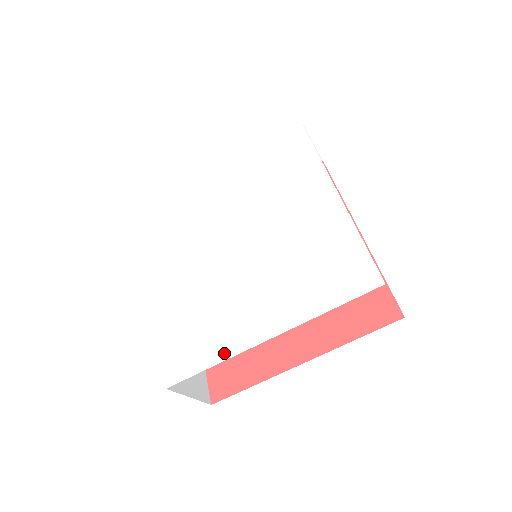
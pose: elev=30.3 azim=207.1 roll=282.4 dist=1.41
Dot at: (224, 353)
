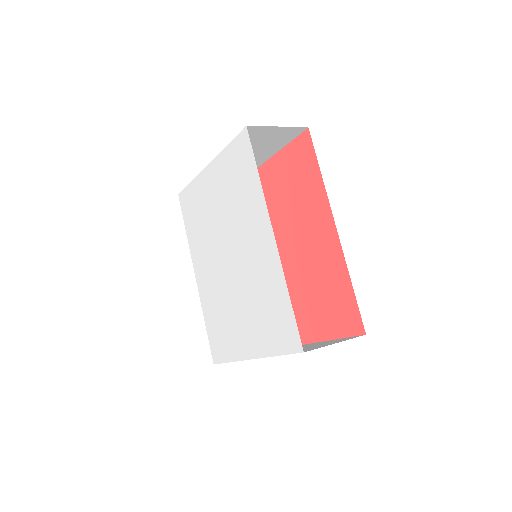
Dot at: (233, 356)
